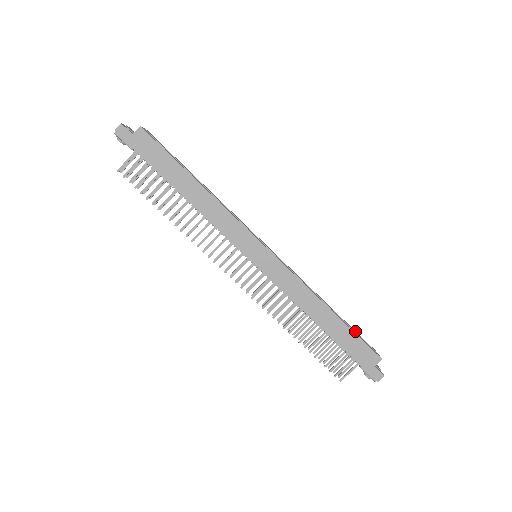
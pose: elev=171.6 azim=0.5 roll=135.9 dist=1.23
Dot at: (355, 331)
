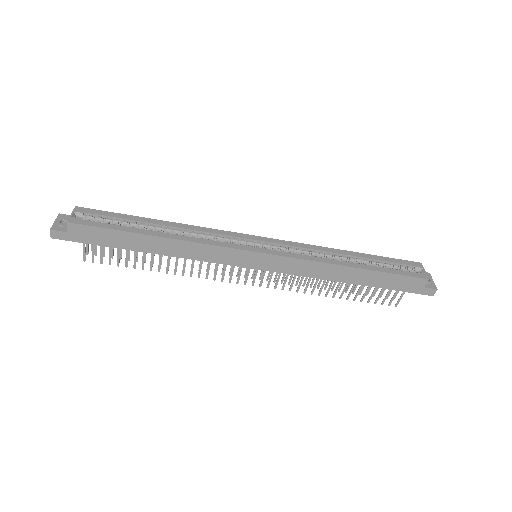
Dot at: (391, 261)
